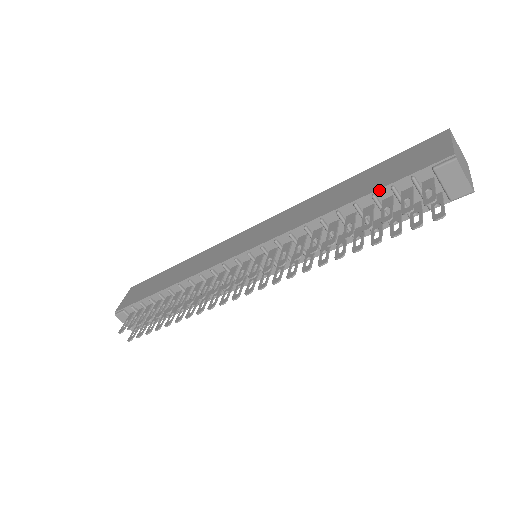
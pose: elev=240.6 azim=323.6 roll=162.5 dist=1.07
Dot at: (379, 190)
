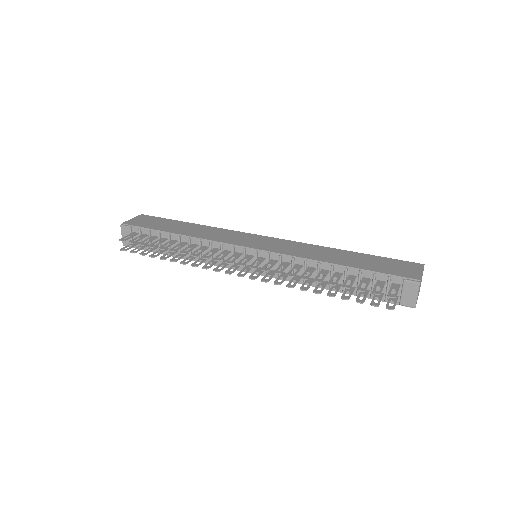
Dot at: (366, 270)
